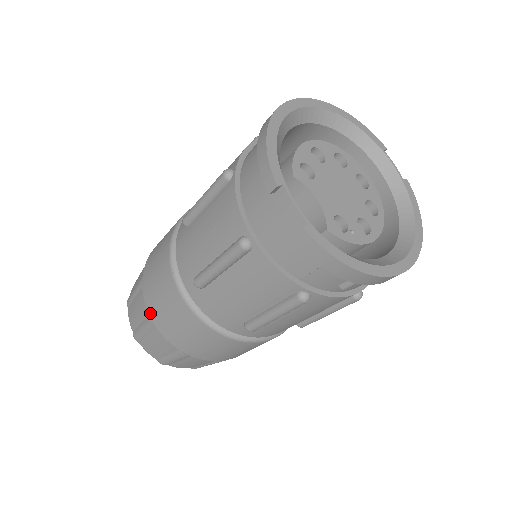
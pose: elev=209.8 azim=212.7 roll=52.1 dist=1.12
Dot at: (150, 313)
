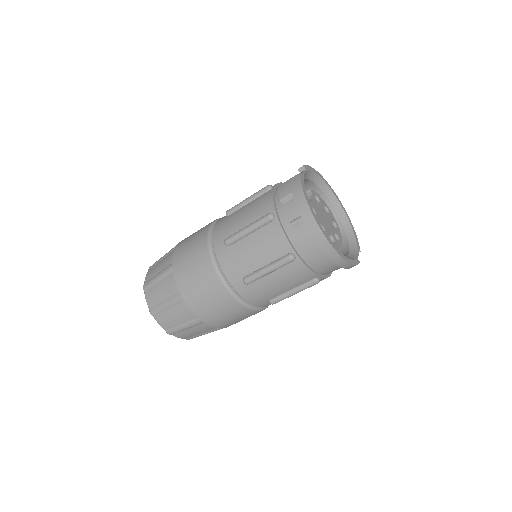
Dot at: (181, 241)
